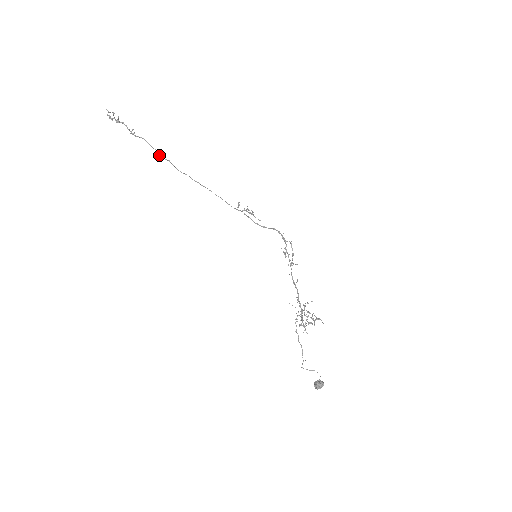
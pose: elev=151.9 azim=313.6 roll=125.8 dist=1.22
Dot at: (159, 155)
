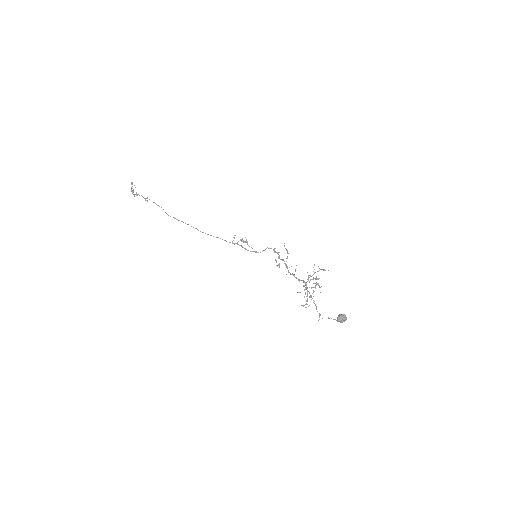
Dot at: (167, 214)
